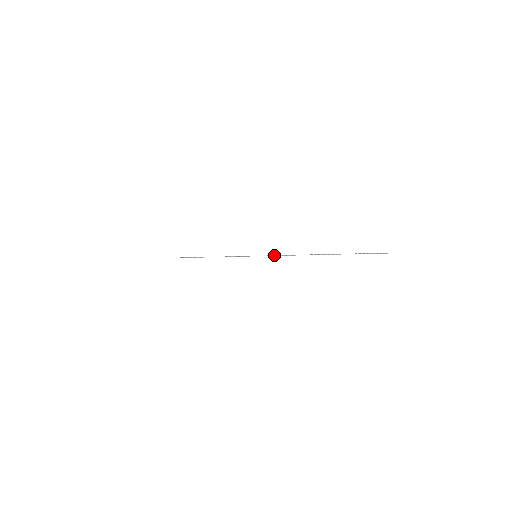
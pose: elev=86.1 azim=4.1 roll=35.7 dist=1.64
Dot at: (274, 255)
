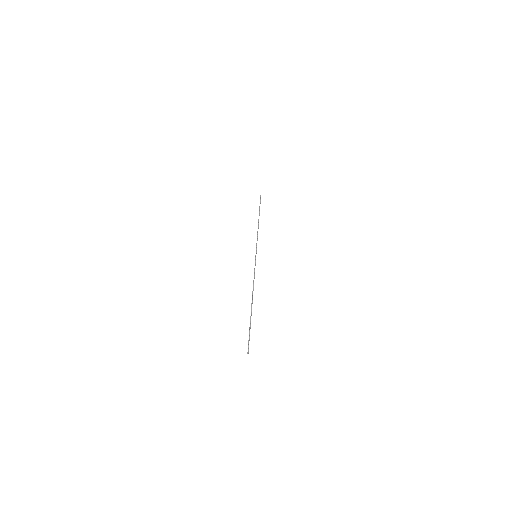
Dot at: occluded
